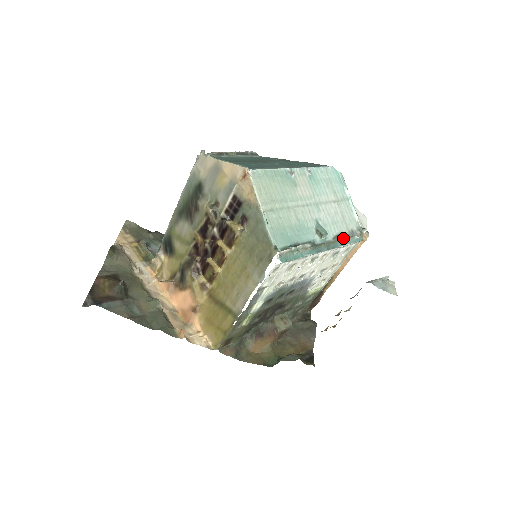
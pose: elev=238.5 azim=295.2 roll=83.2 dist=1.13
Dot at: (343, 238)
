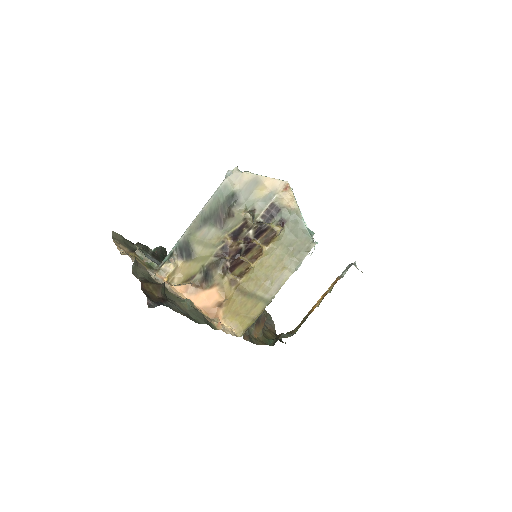
Dot at: occluded
